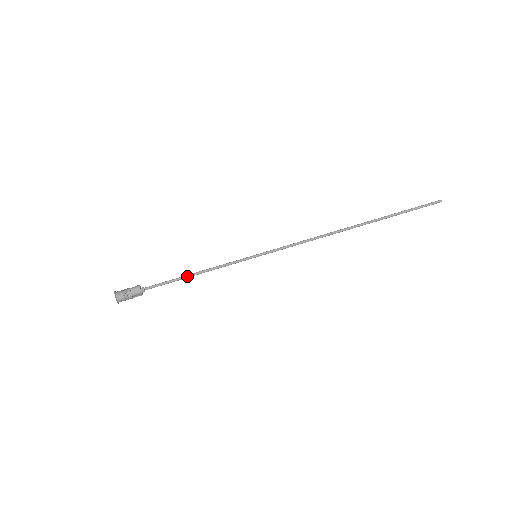
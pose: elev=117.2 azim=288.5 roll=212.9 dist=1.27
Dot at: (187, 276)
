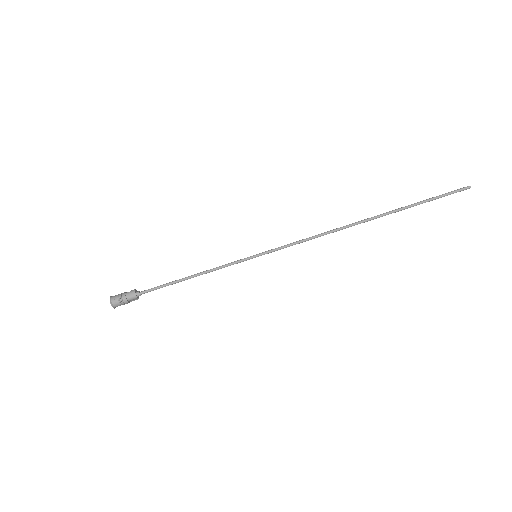
Dot at: (183, 279)
